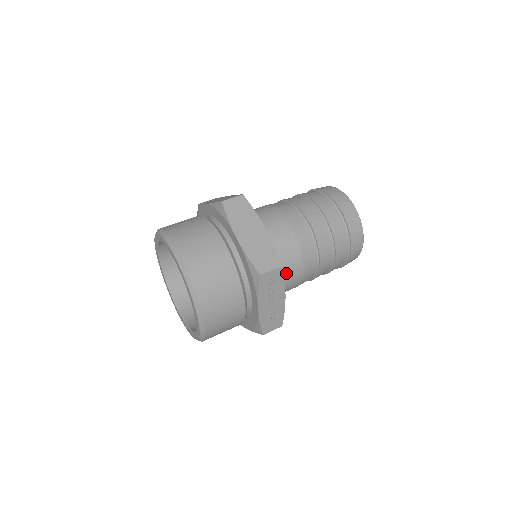
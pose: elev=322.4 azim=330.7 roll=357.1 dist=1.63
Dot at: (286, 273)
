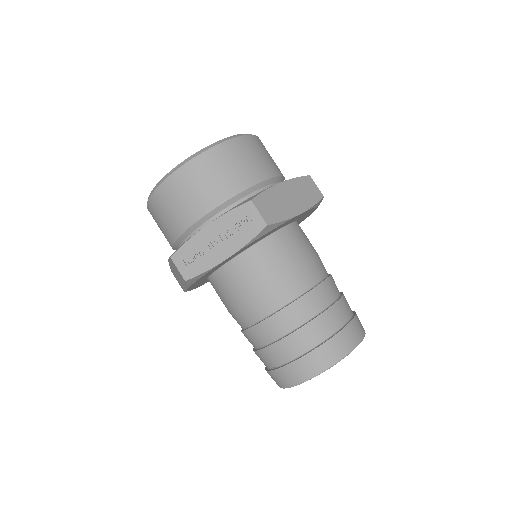
Dot at: (253, 267)
